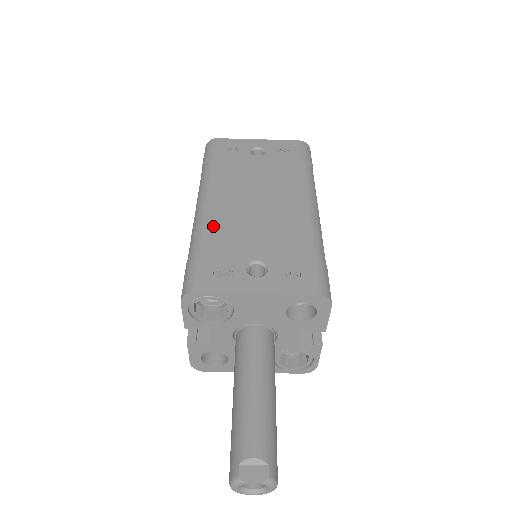
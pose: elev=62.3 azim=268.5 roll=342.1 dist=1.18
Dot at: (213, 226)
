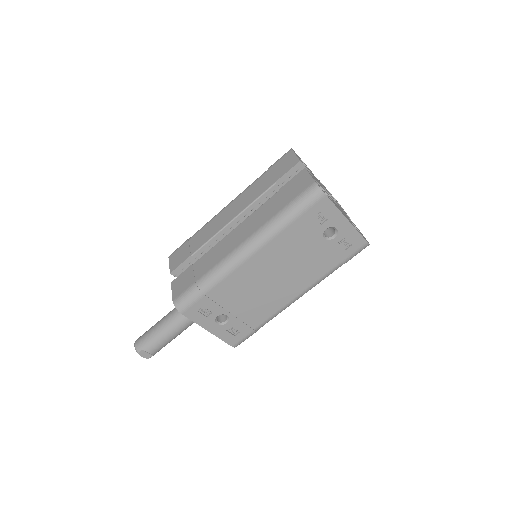
Dot at: (231, 279)
